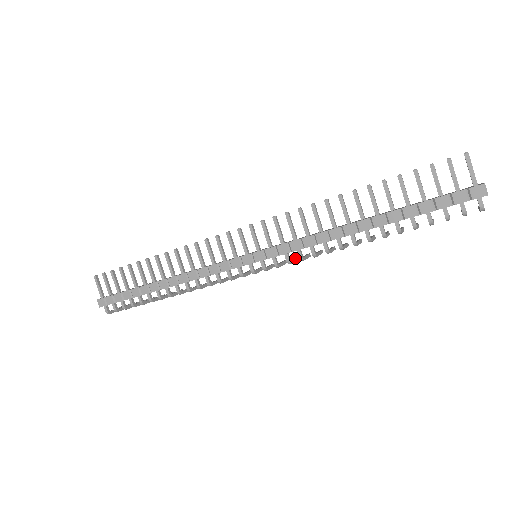
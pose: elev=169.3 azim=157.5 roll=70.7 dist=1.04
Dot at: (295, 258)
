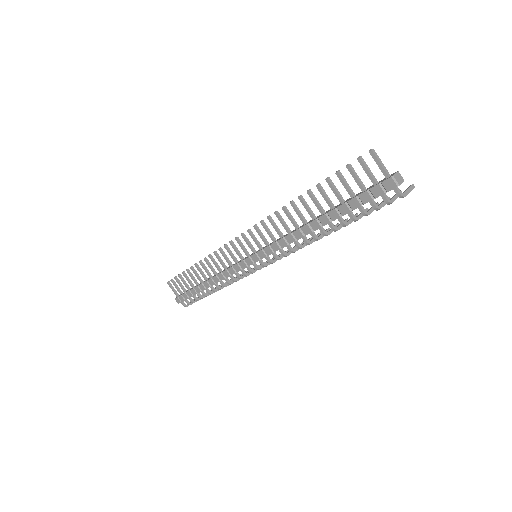
Dot at: (286, 251)
